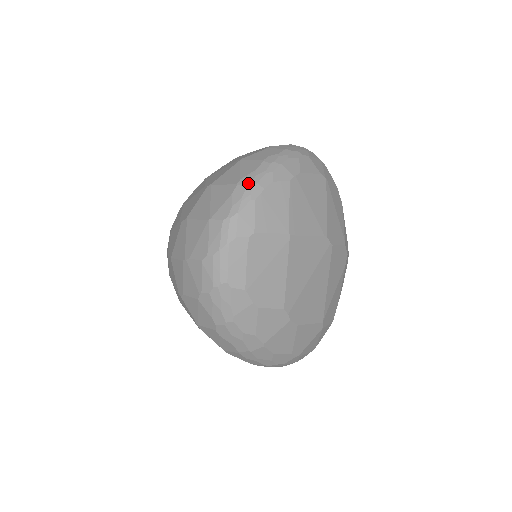
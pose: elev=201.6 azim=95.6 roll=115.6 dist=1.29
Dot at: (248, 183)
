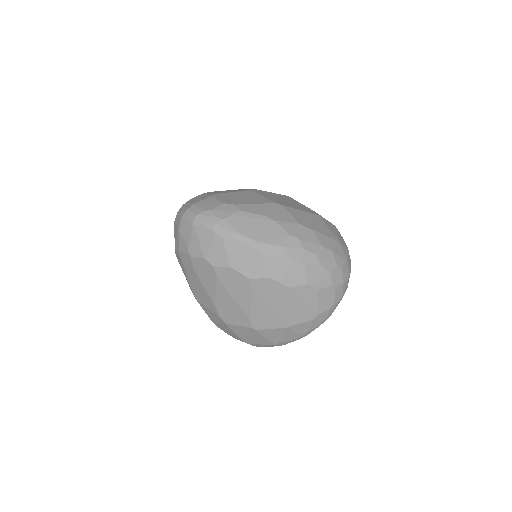
Dot at: occluded
